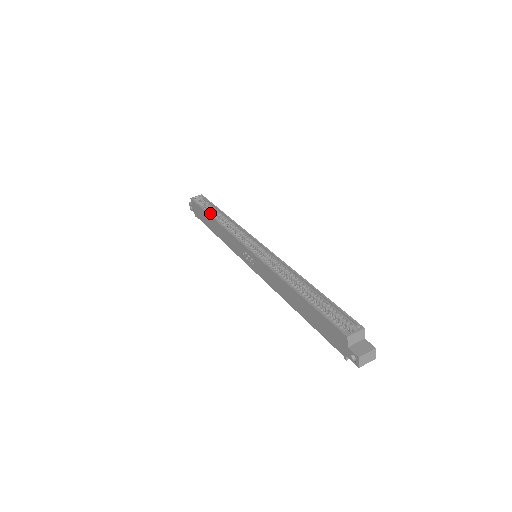
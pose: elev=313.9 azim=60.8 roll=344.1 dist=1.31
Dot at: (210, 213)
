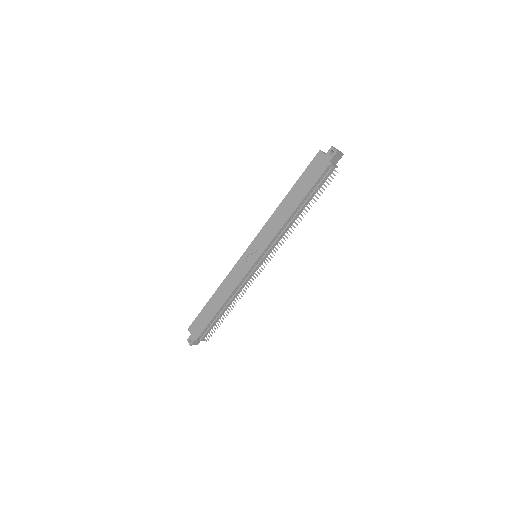
Dot at: (209, 303)
